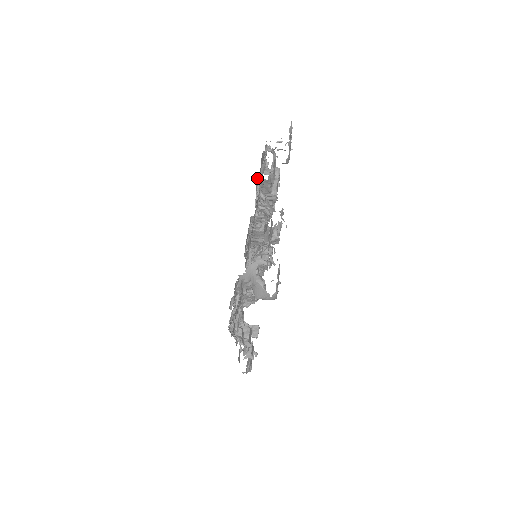
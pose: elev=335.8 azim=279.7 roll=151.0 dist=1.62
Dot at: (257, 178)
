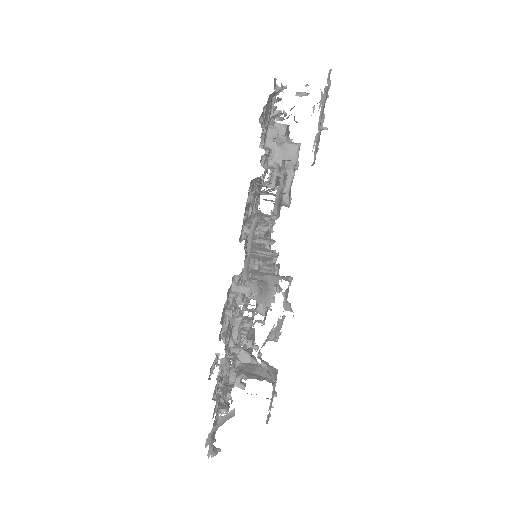
Dot at: occluded
